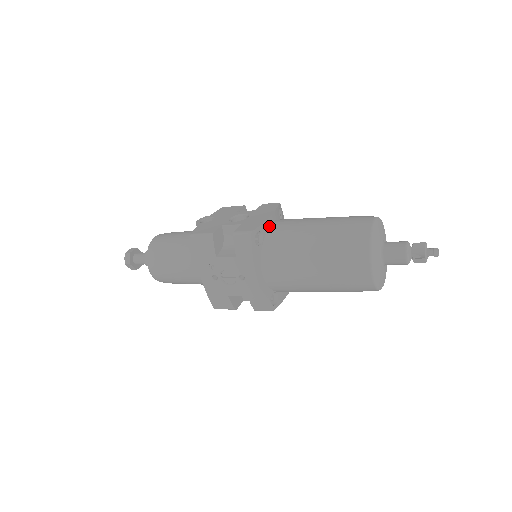
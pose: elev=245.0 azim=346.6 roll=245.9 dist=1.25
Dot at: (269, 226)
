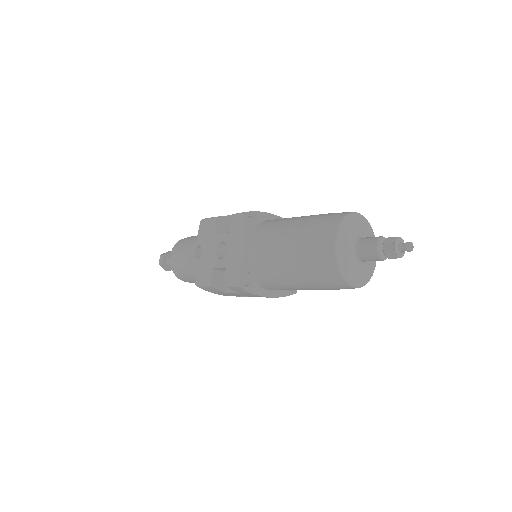
Dot at: (249, 257)
